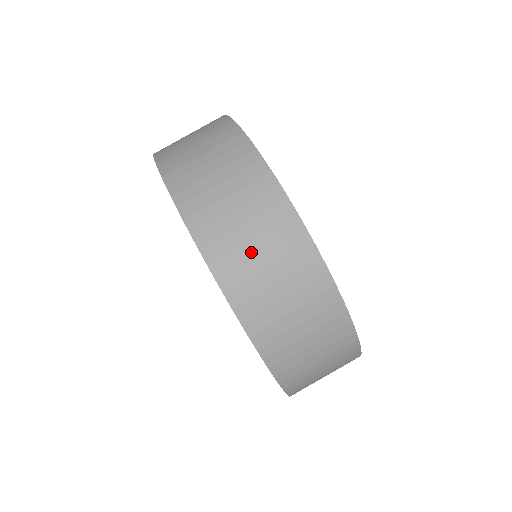
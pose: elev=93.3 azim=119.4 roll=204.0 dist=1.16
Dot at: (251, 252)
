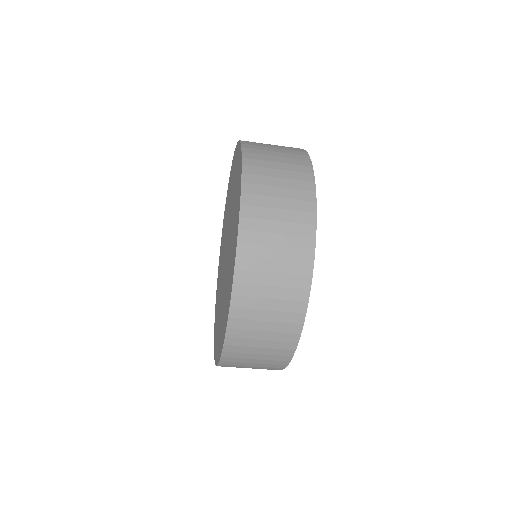
Dot at: (251, 357)
